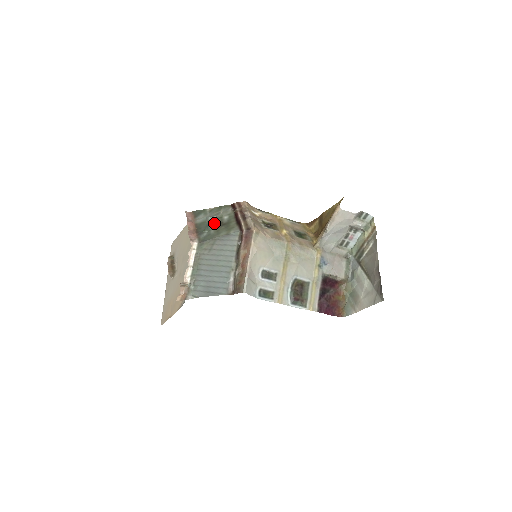
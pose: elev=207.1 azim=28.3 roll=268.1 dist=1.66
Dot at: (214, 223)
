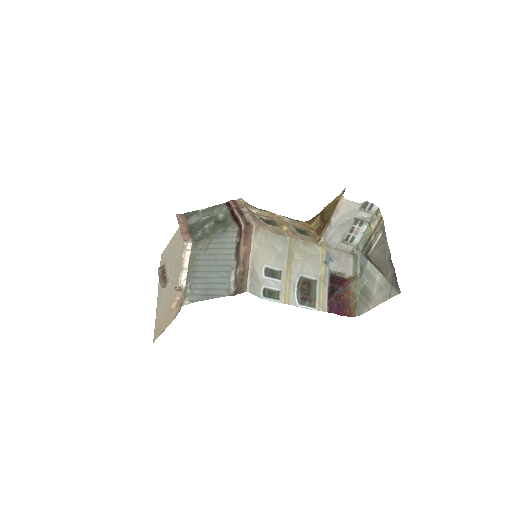
Dot at: (208, 222)
